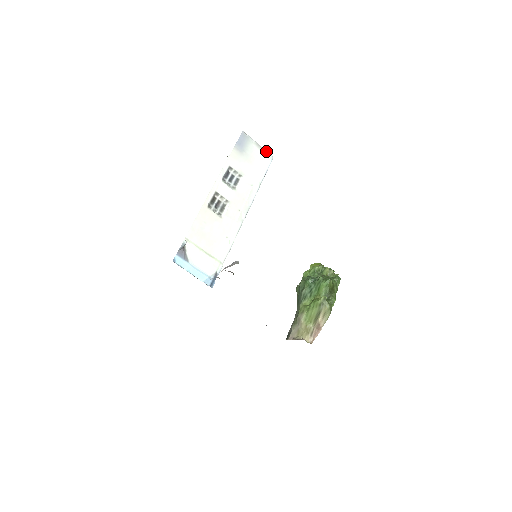
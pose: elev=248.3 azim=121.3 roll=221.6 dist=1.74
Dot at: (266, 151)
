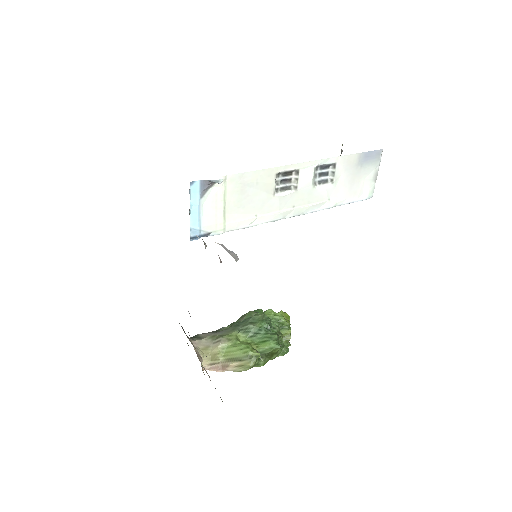
Dot at: (374, 187)
